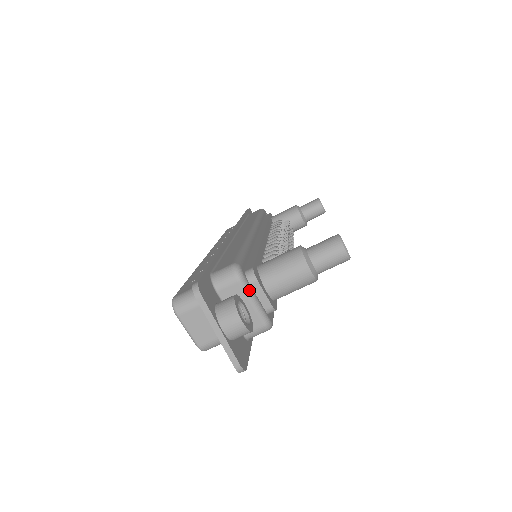
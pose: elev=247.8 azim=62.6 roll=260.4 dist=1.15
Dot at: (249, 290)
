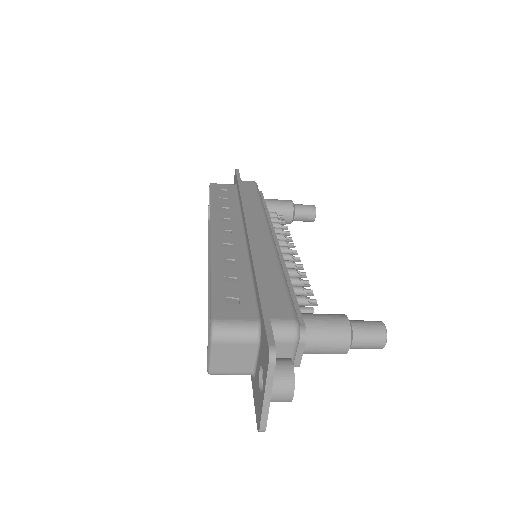
Dot at: (296, 351)
